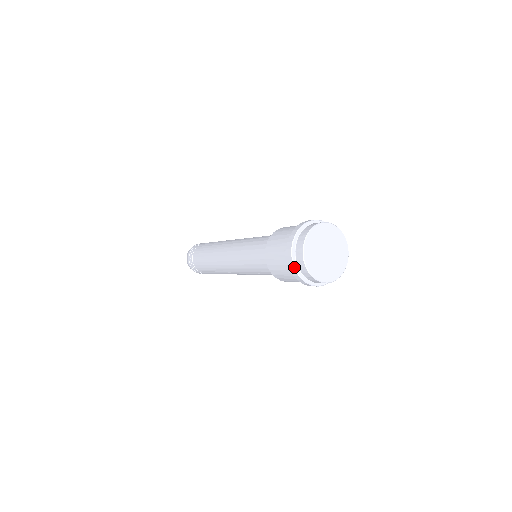
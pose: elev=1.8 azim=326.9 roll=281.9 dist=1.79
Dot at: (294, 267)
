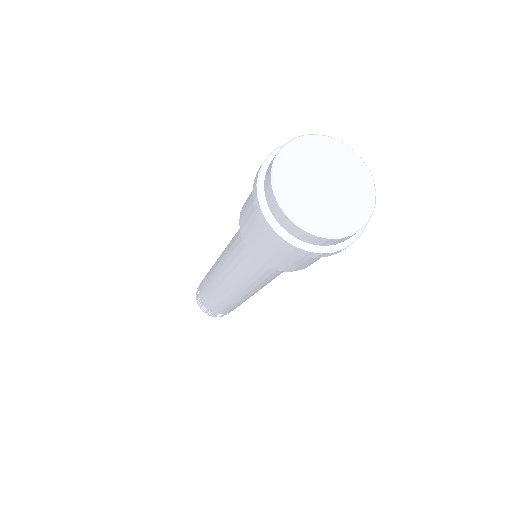
Dot at: (292, 244)
